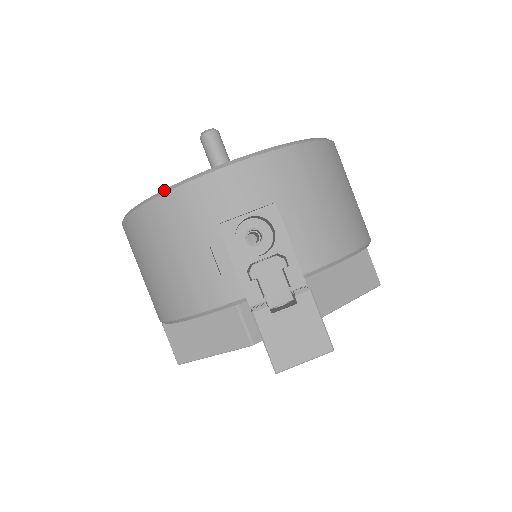
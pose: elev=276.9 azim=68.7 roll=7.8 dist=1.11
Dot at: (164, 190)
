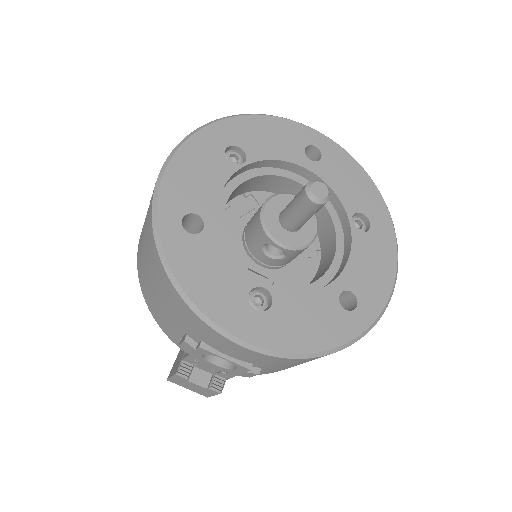
Dot at: (185, 295)
